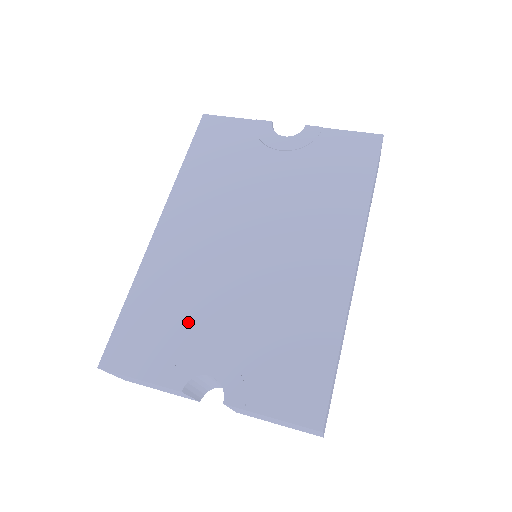
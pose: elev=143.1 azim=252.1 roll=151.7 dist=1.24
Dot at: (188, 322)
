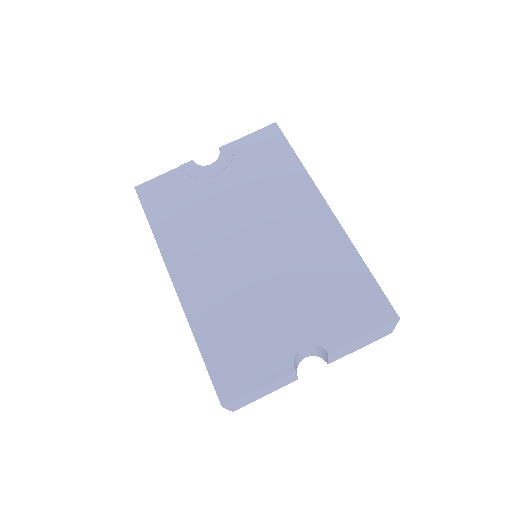
Dot at: (258, 326)
